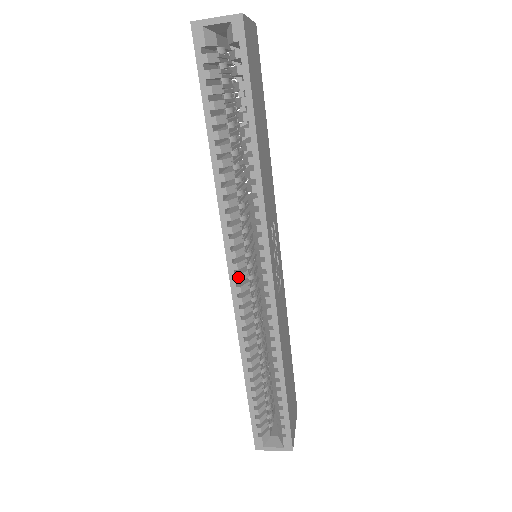
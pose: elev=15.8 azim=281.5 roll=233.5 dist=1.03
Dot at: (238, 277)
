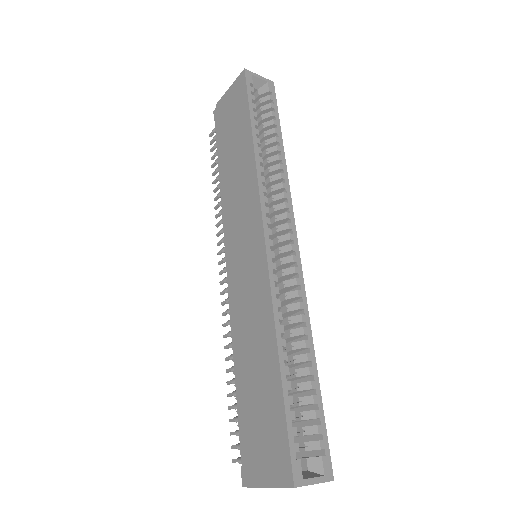
Dot at: (272, 242)
